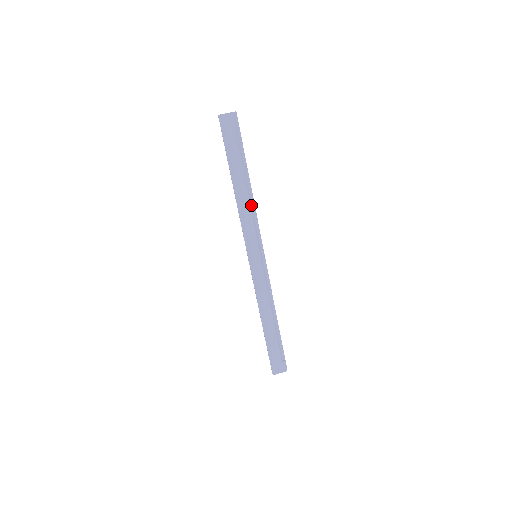
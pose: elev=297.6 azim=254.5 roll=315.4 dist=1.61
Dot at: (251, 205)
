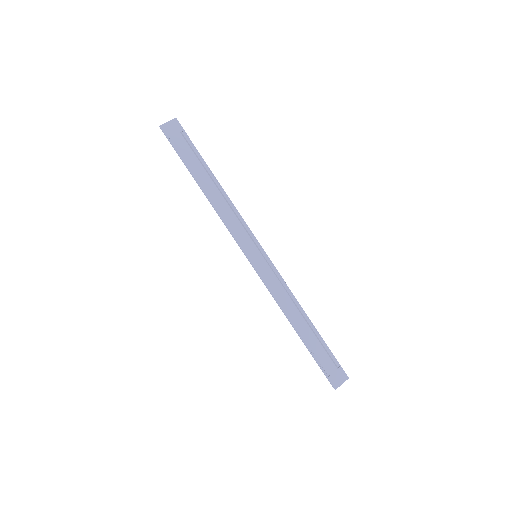
Dot at: (228, 204)
